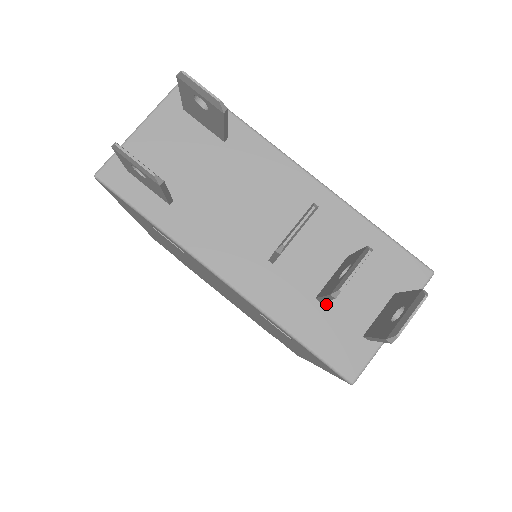
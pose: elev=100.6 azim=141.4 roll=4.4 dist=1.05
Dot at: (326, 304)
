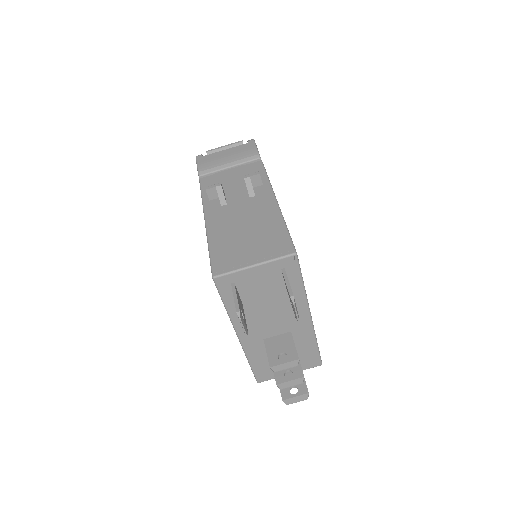
Dot at: occluded
